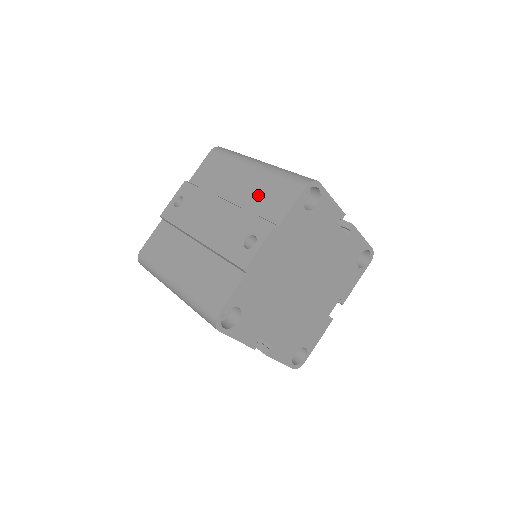
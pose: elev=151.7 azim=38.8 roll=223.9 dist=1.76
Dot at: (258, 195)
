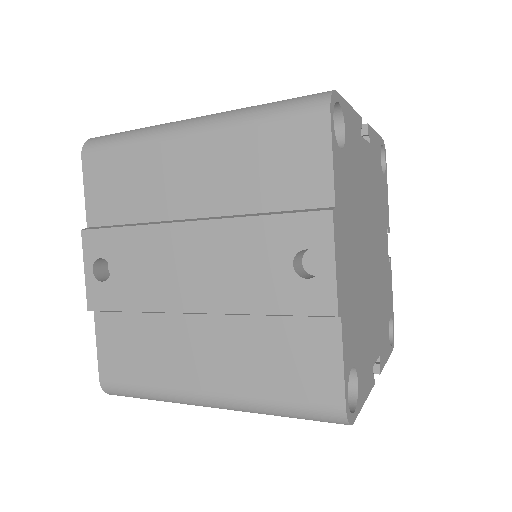
Dot at: (245, 178)
